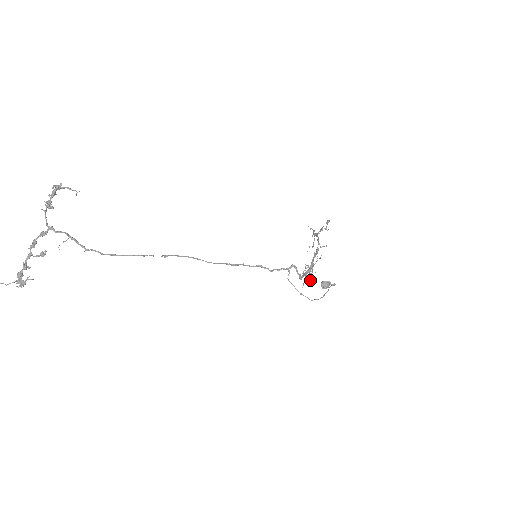
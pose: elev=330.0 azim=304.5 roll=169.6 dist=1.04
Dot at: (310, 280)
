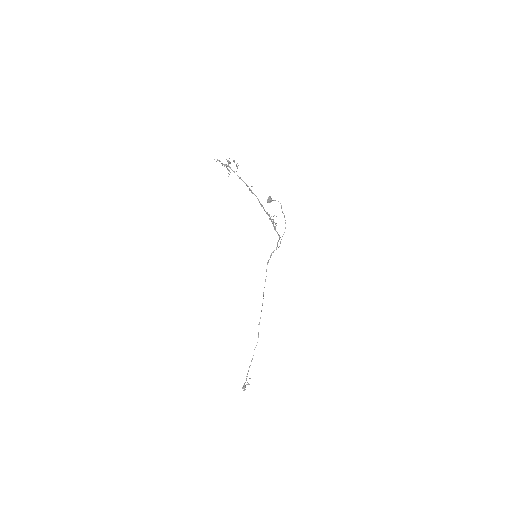
Dot at: (272, 219)
